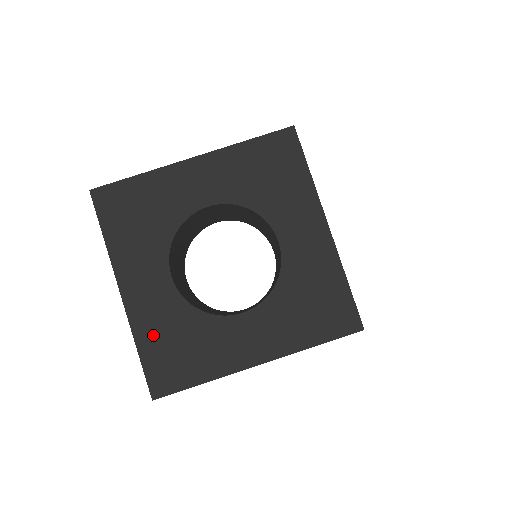
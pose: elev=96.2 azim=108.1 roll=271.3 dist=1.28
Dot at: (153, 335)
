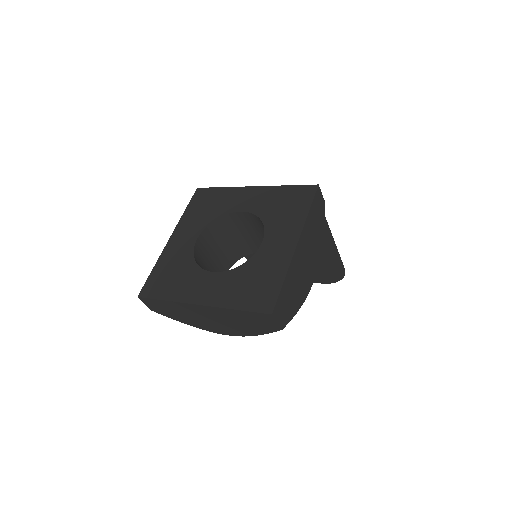
Dot at: (235, 296)
